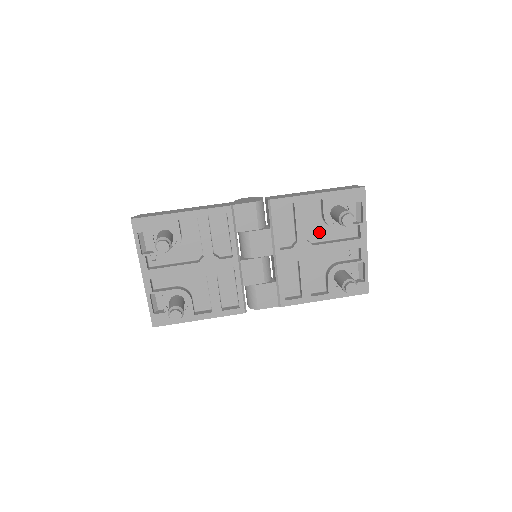
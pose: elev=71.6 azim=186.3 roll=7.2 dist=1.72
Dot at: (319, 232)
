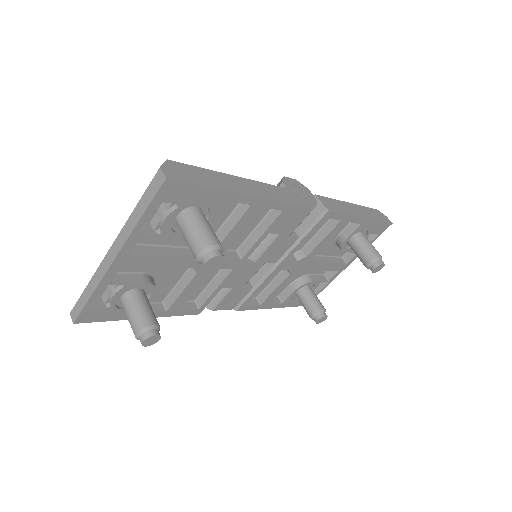
Dot at: (323, 247)
